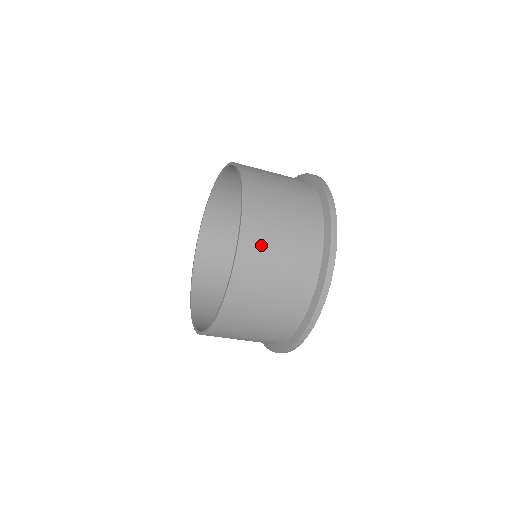
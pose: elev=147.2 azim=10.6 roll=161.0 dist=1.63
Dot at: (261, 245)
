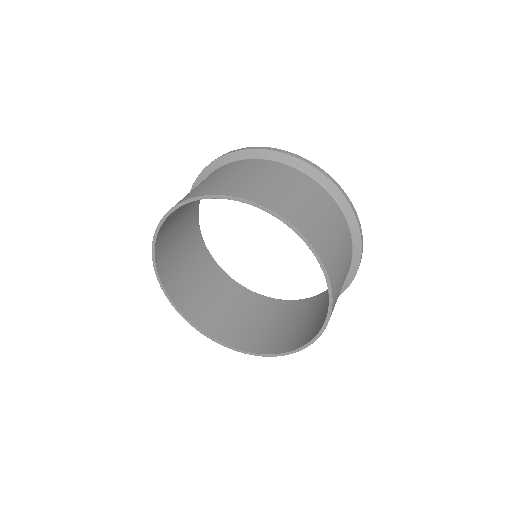
Dot at: (318, 232)
